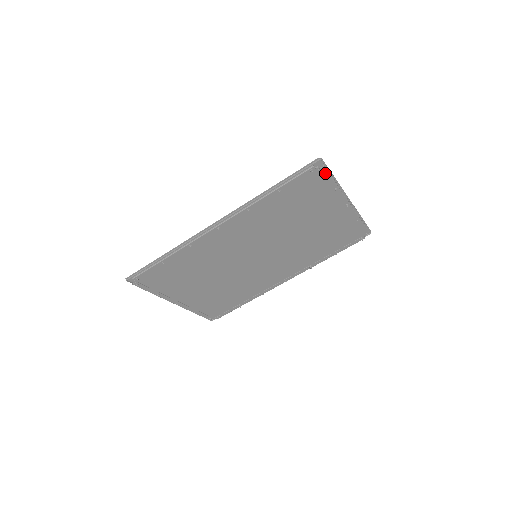
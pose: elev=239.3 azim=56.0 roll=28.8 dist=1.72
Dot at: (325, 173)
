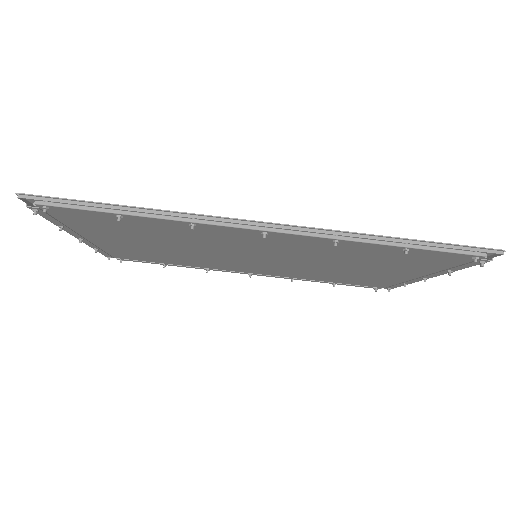
Dot at: (477, 262)
